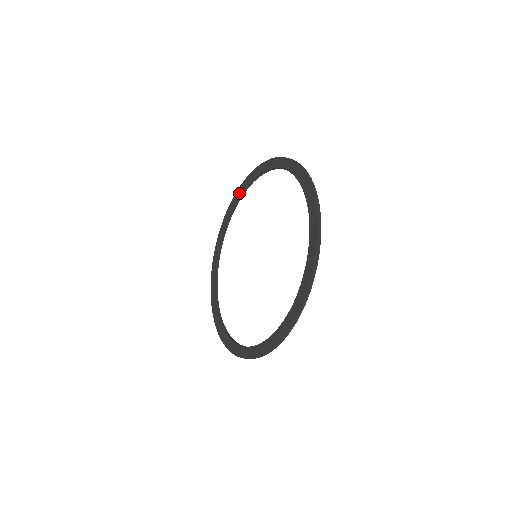
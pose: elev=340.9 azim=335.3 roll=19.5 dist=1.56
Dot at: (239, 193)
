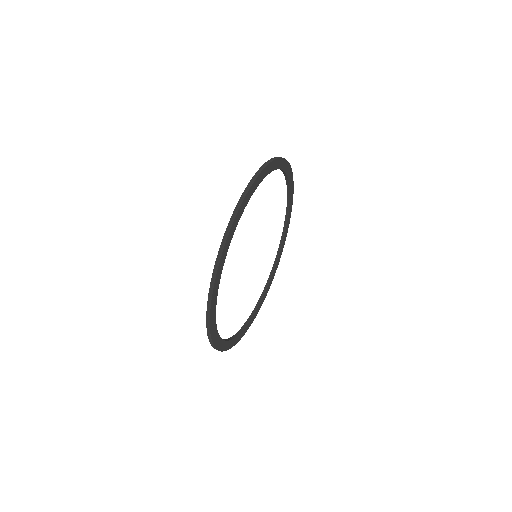
Dot at: occluded
